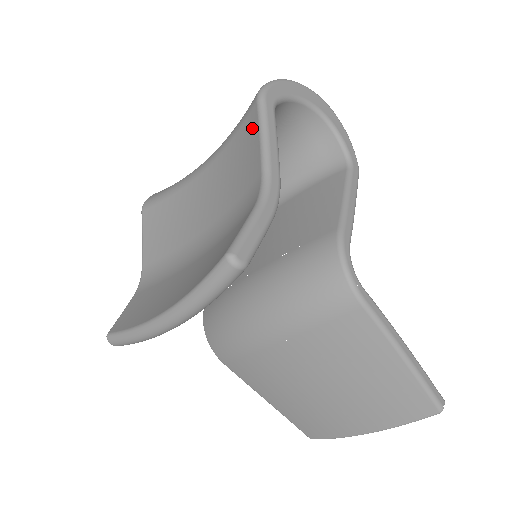
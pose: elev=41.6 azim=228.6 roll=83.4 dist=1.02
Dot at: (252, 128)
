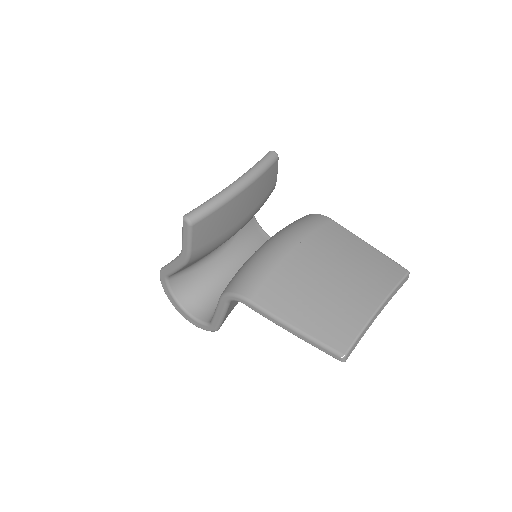
Dot at: occluded
